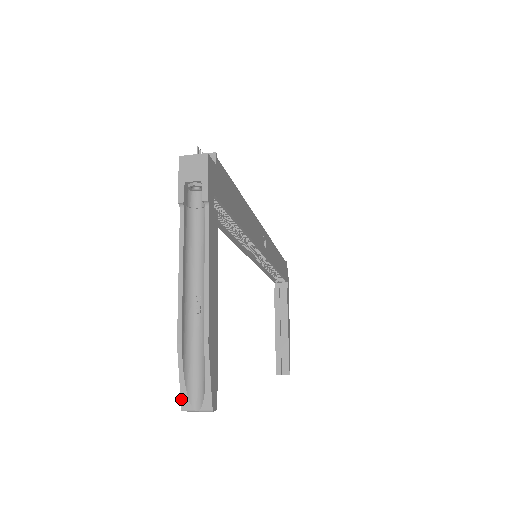
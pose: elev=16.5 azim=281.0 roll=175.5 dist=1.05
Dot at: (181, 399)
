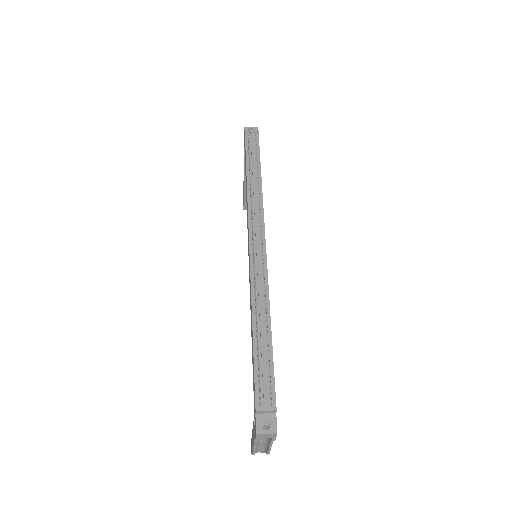
Dot at: occluded
